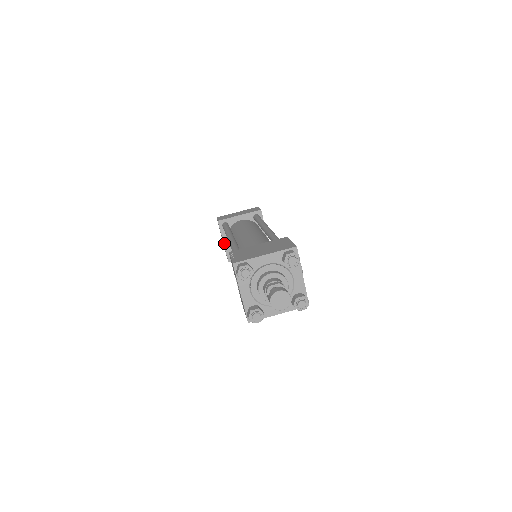
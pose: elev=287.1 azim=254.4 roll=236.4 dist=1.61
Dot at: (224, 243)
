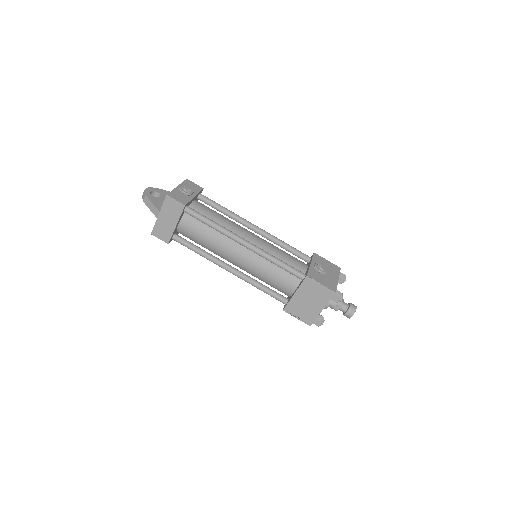
Dot at: occluded
